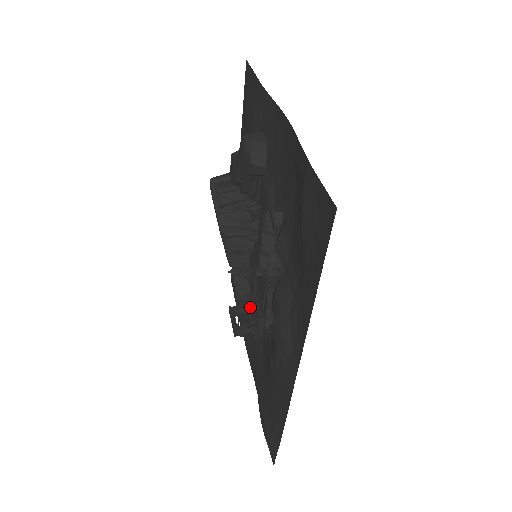
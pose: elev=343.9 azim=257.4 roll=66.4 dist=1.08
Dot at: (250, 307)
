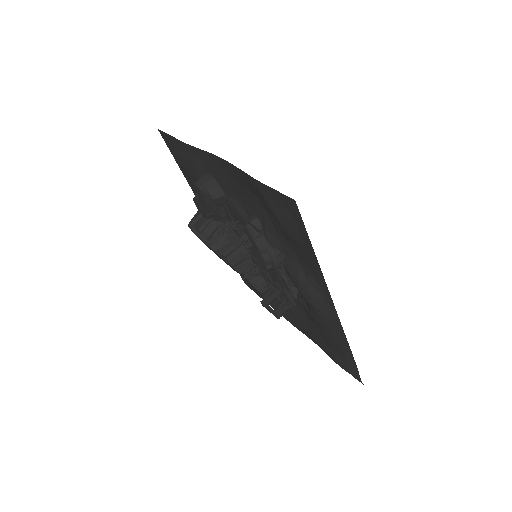
Dot at: (274, 293)
